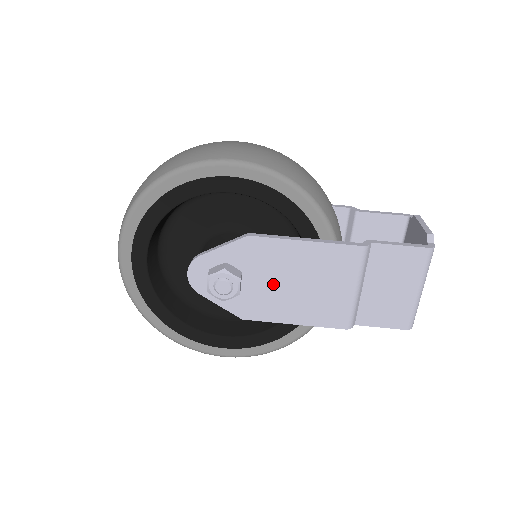
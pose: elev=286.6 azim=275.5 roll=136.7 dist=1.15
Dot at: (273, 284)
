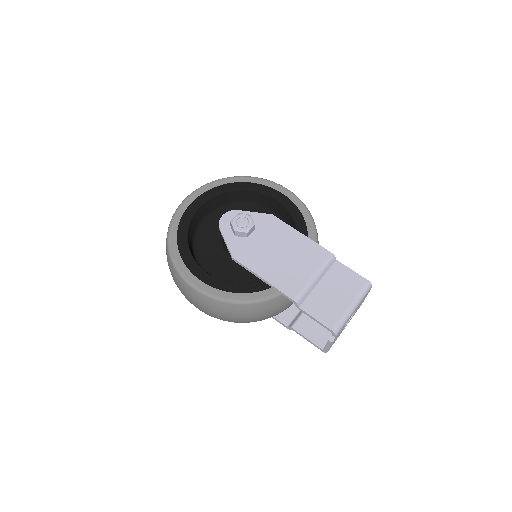
Dot at: (267, 247)
